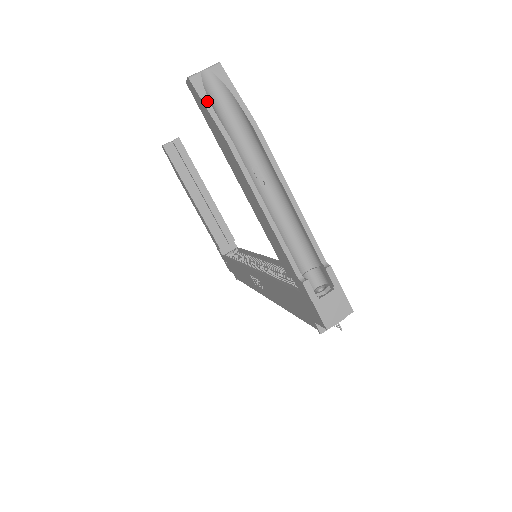
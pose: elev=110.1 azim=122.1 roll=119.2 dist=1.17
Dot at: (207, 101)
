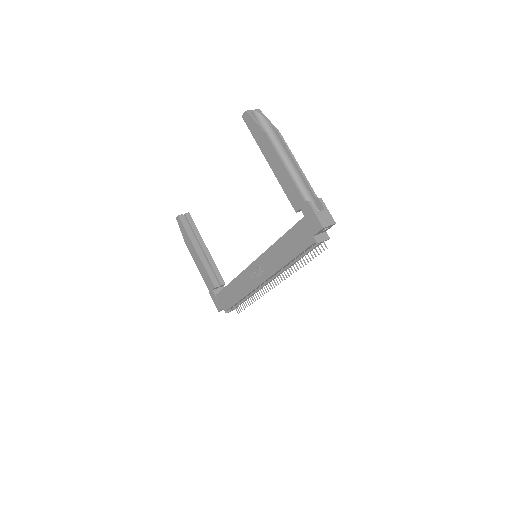
Dot at: (255, 119)
